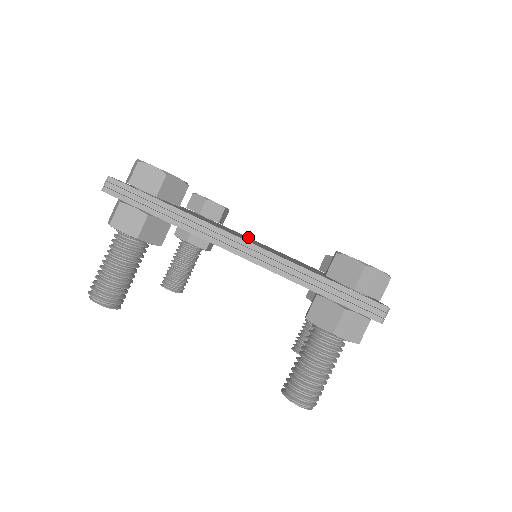
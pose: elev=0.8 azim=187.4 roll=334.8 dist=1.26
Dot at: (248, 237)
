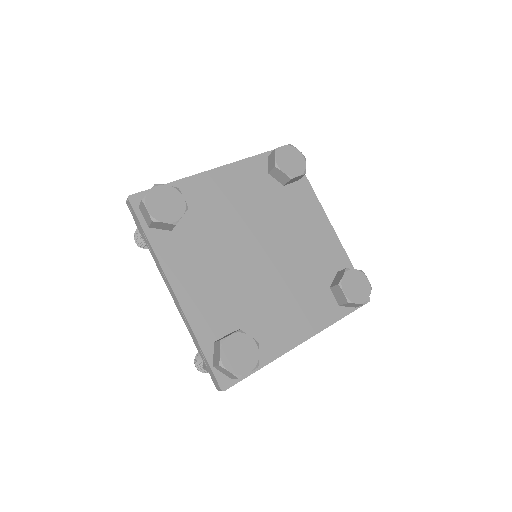
Dot at: occluded
